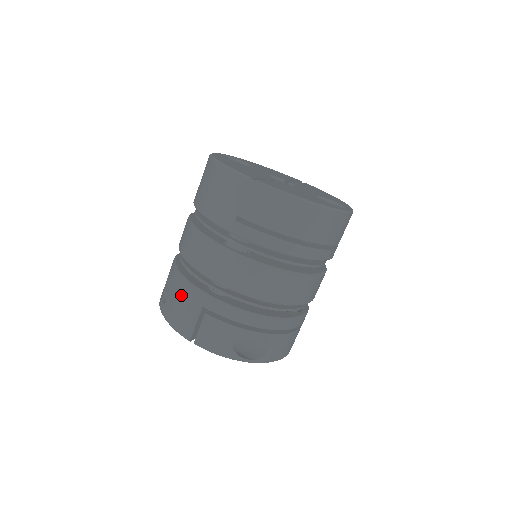
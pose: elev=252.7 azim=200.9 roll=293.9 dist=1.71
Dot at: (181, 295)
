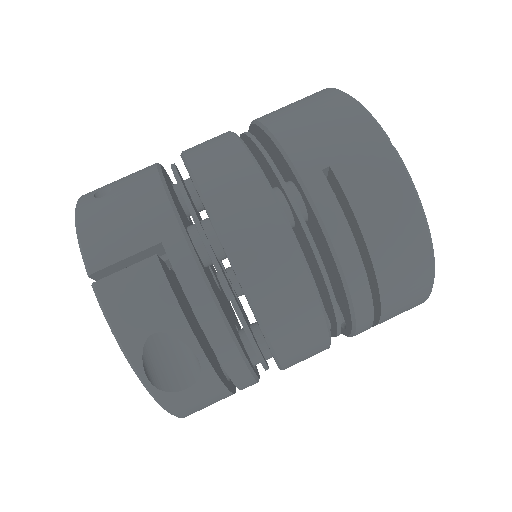
Dot at: (139, 203)
